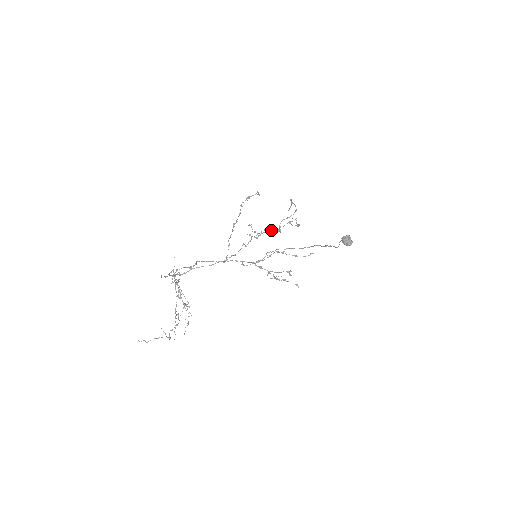
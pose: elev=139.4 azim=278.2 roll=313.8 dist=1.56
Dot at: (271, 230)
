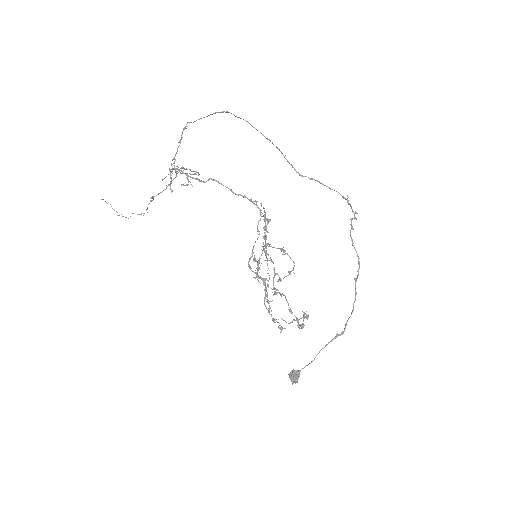
Dot at: (266, 288)
